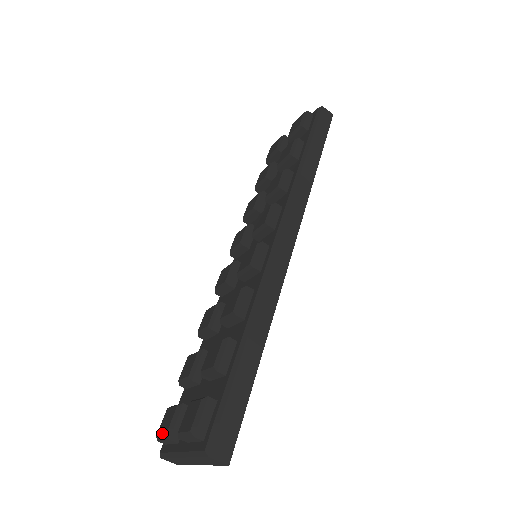
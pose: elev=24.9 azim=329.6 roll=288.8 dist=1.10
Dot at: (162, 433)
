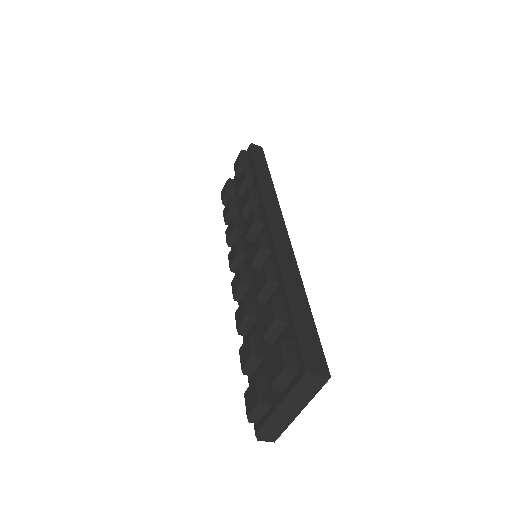
Dot at: (253, 407)
